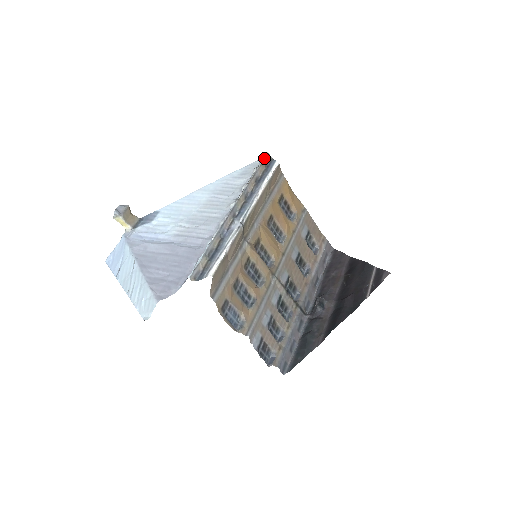
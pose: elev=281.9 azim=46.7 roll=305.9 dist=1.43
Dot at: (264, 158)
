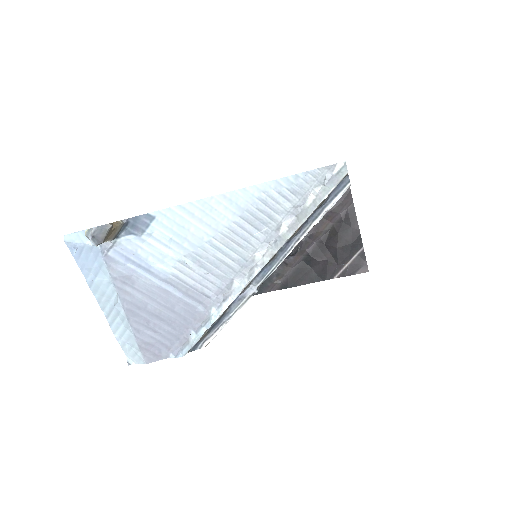
Dot at: (336, 186)
